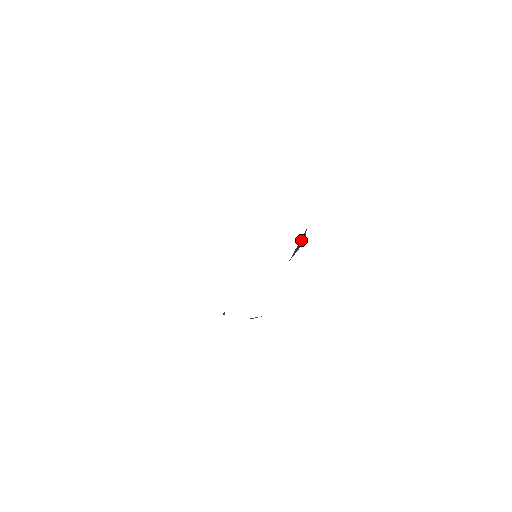
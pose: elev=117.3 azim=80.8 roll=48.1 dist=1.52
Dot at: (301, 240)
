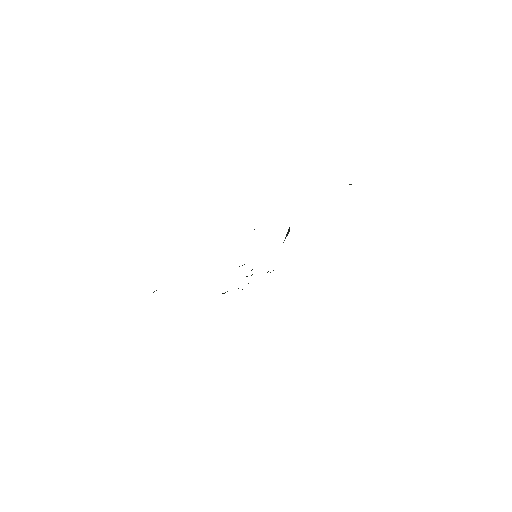
Dot at: (287, 232)
